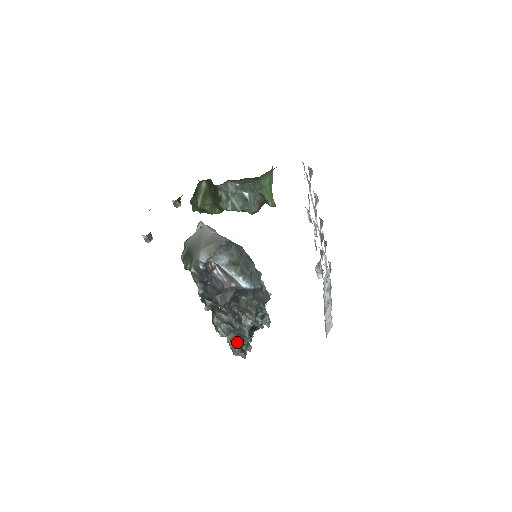
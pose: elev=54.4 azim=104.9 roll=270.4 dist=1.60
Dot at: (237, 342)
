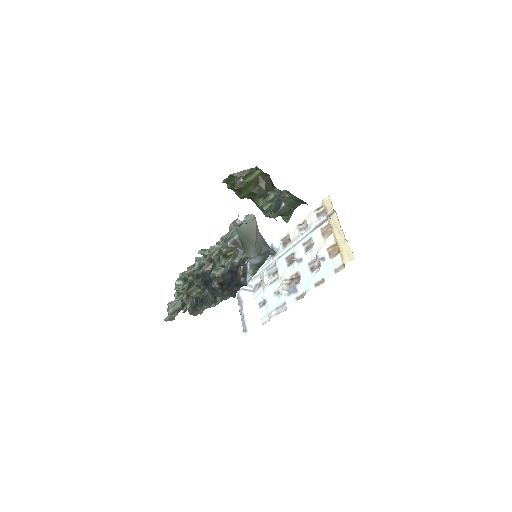
Dot at: (180, 310)
